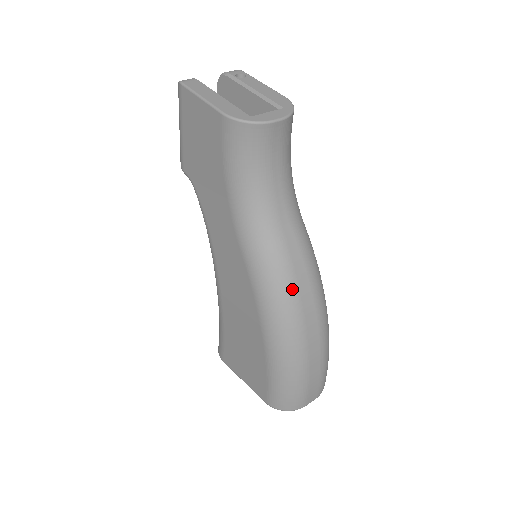
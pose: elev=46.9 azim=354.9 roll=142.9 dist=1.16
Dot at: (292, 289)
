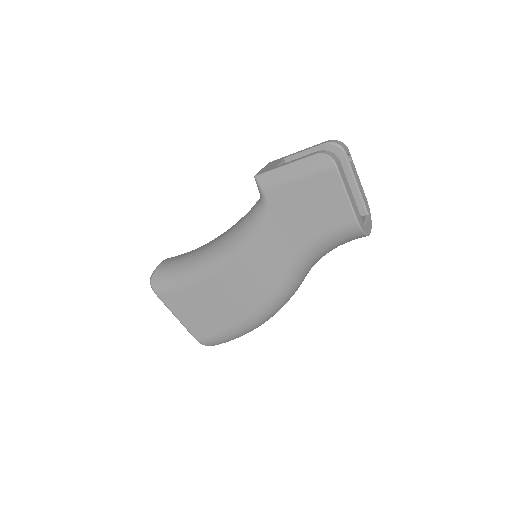
Dot at: occluded
